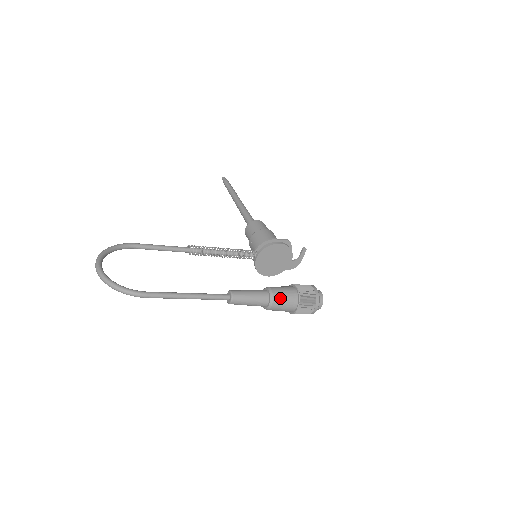
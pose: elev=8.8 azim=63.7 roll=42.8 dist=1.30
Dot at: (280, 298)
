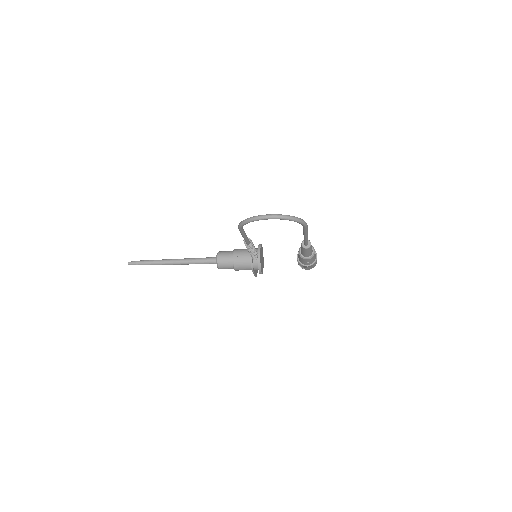
Dot at: occluded
